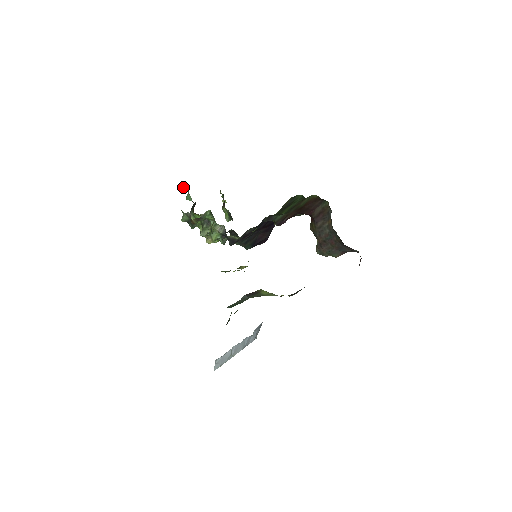
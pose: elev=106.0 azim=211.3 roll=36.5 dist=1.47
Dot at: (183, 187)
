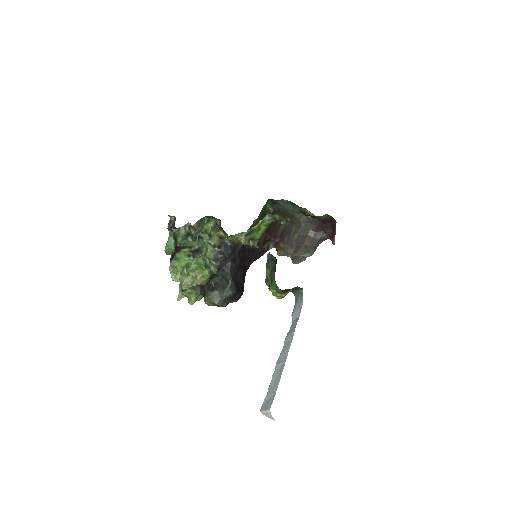
Dot at: (170, 222)
